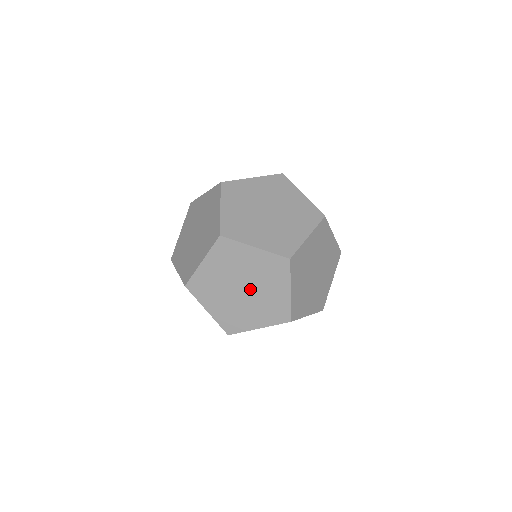
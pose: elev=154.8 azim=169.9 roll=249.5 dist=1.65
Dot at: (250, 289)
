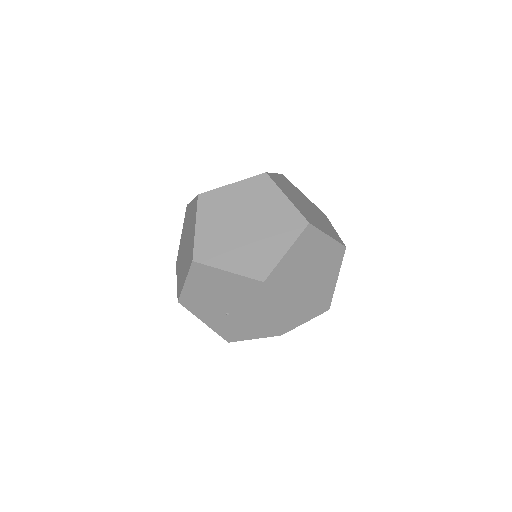
Dot at: (313, 280)
